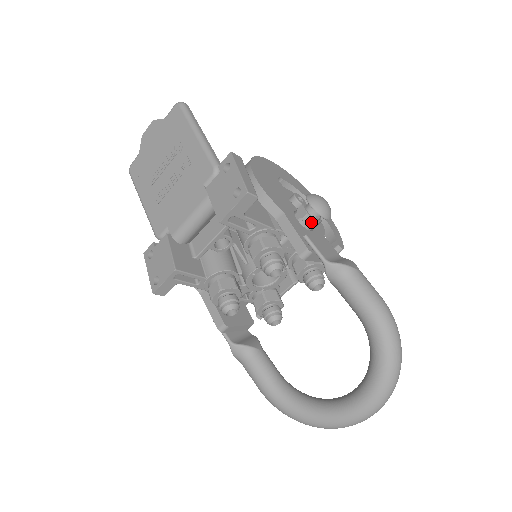
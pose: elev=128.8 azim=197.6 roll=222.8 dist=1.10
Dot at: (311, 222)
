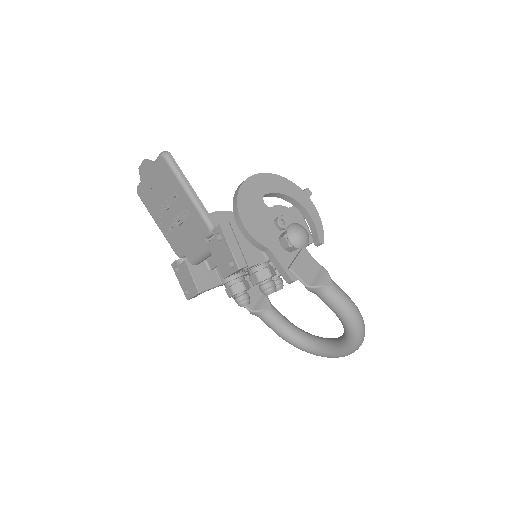
Dot at: (293, 249)
